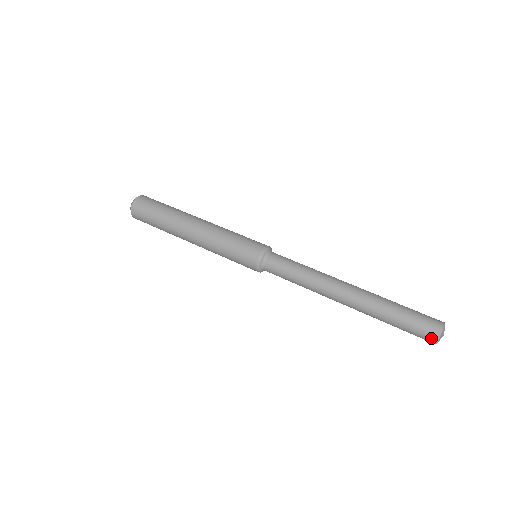
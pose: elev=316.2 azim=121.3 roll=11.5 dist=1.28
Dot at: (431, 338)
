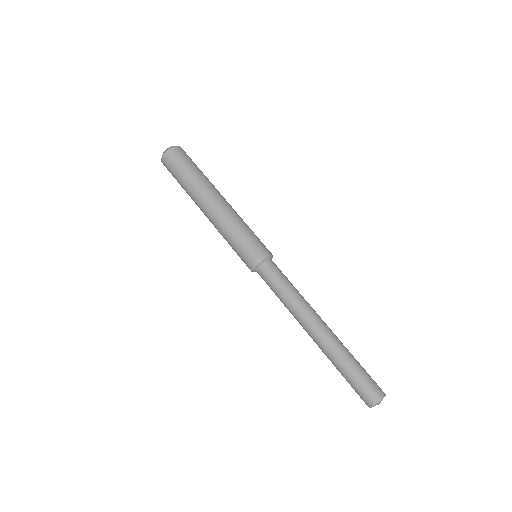
Dot at: (365, 403)
